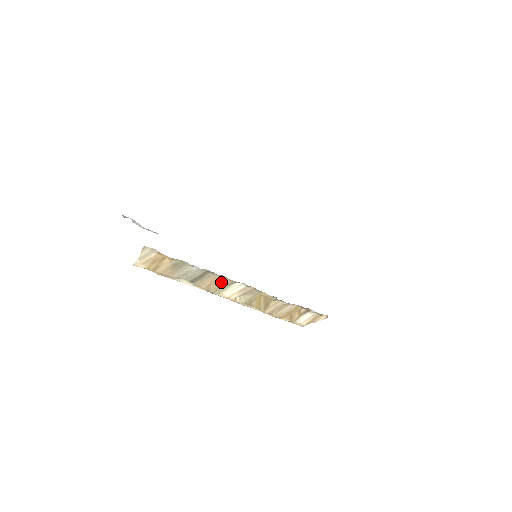
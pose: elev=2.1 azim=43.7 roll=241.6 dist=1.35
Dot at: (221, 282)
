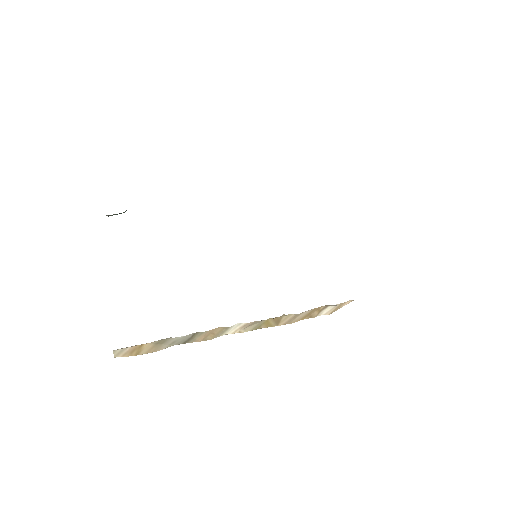
Dot at: (217, 331)
